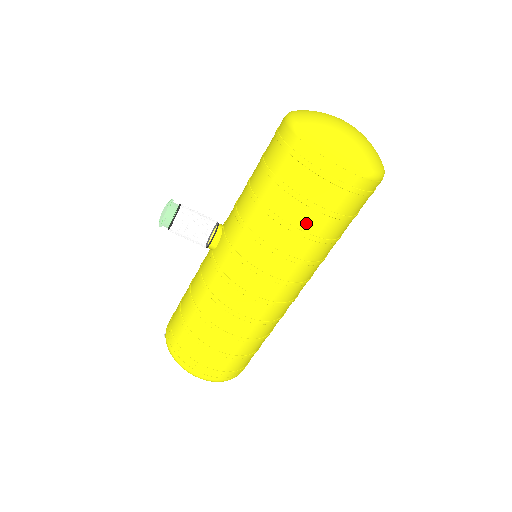
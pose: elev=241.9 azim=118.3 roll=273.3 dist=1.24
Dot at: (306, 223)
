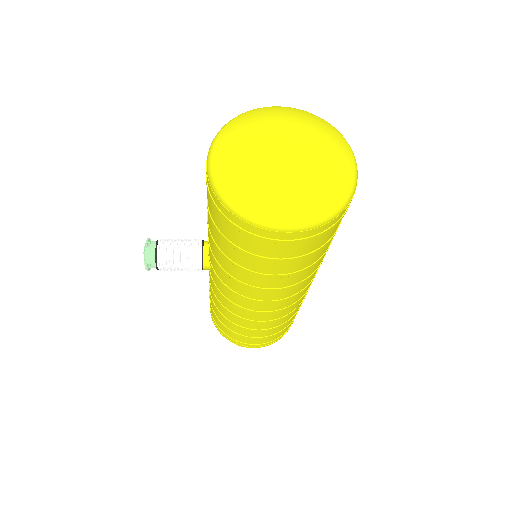
Dot at: (278, 270)
